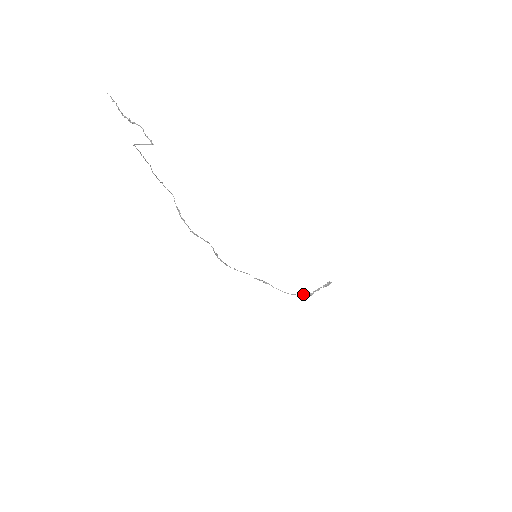
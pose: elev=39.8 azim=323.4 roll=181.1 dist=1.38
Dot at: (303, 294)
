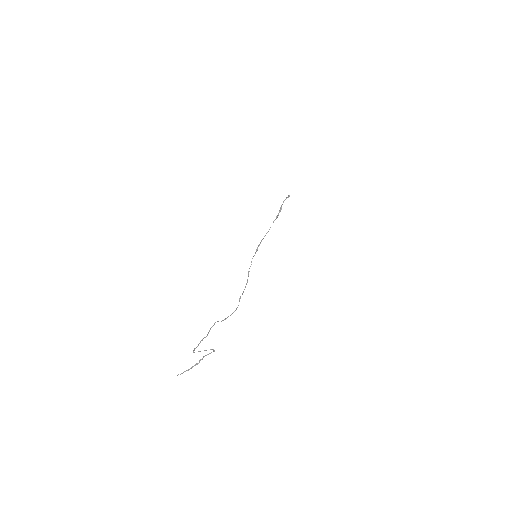
Dot at: (277, 215)
